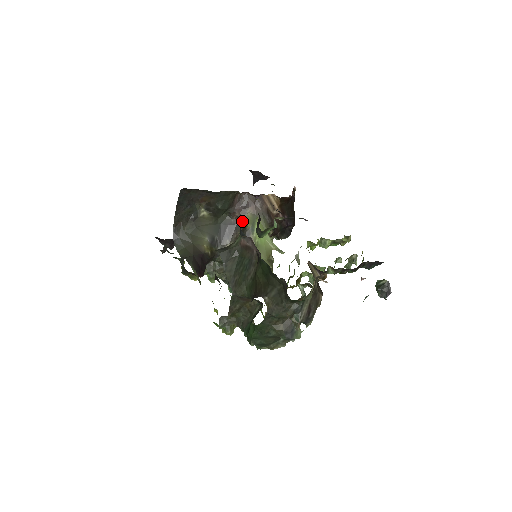
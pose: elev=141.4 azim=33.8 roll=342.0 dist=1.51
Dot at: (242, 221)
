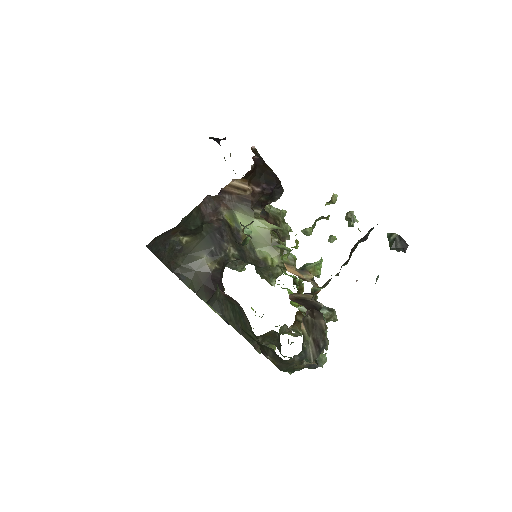
Dot at: (224, 221)
